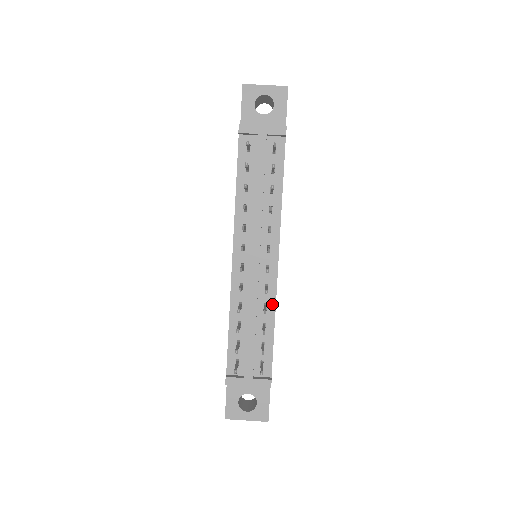
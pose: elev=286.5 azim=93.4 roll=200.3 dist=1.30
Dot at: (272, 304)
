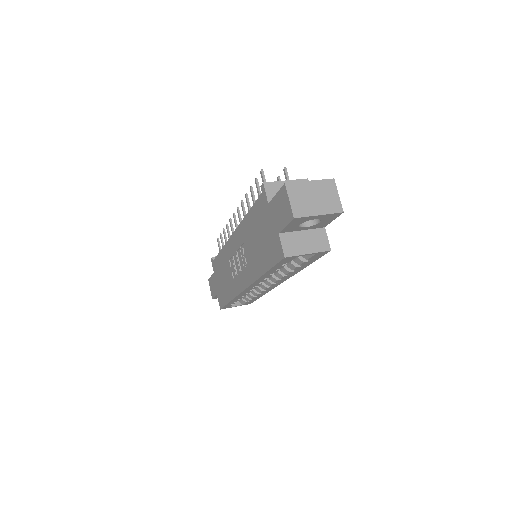
Dot at: occluded
